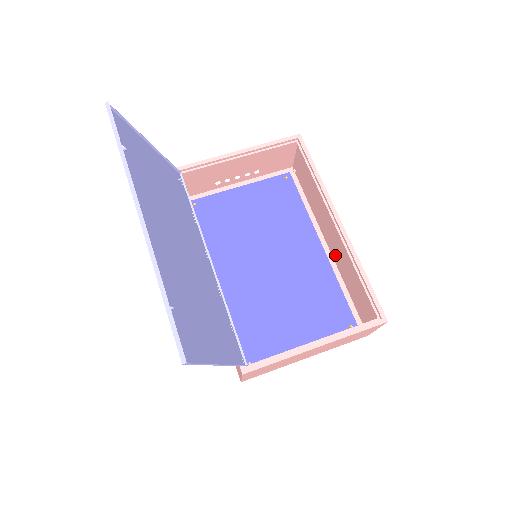
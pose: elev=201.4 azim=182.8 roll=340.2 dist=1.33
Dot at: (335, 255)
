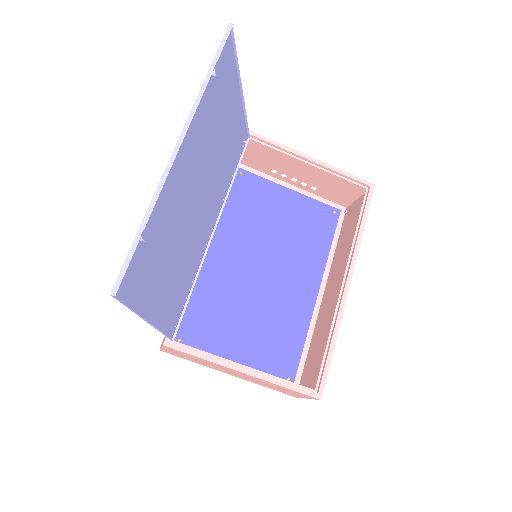
Dot at: (323, 308)
